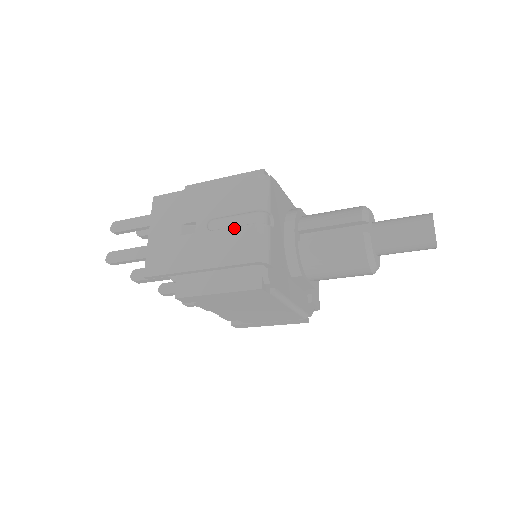
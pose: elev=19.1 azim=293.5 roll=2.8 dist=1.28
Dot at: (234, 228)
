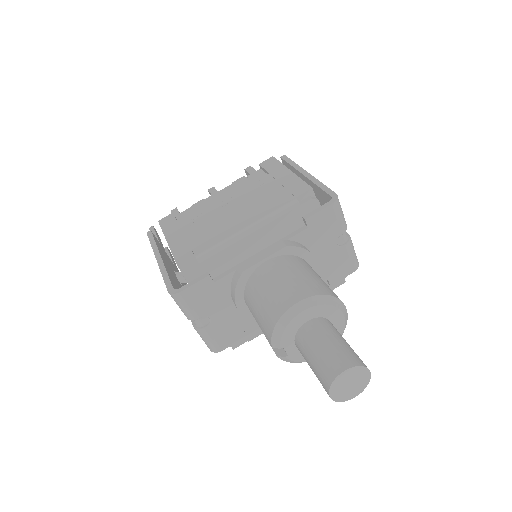
Dot at: occluded
